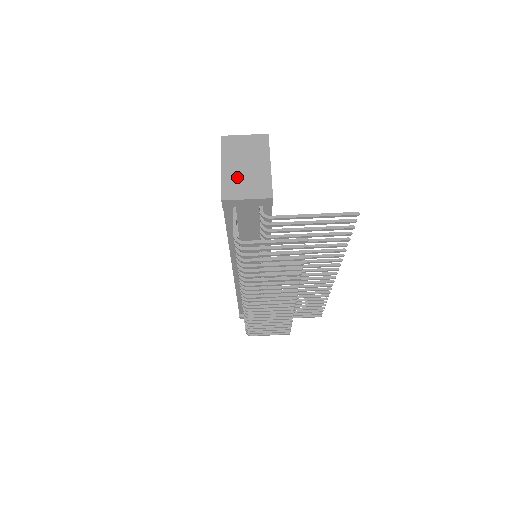
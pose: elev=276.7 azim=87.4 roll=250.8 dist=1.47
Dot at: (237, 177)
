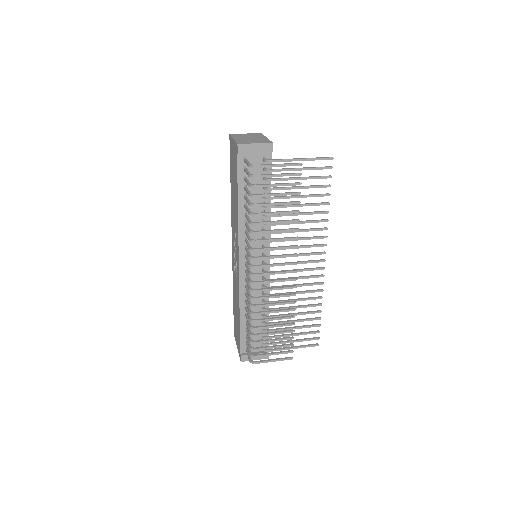
Dot at: (246, 140)
